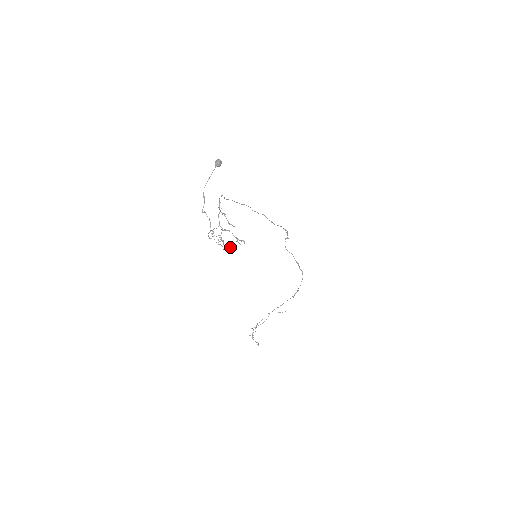
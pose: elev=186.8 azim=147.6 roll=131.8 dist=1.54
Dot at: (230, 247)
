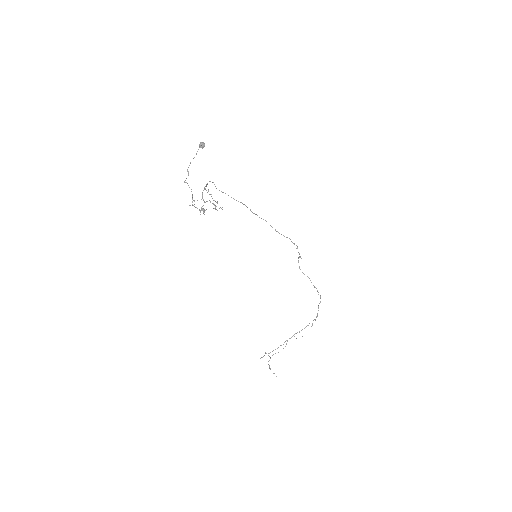
Dot at: (206, 209)
